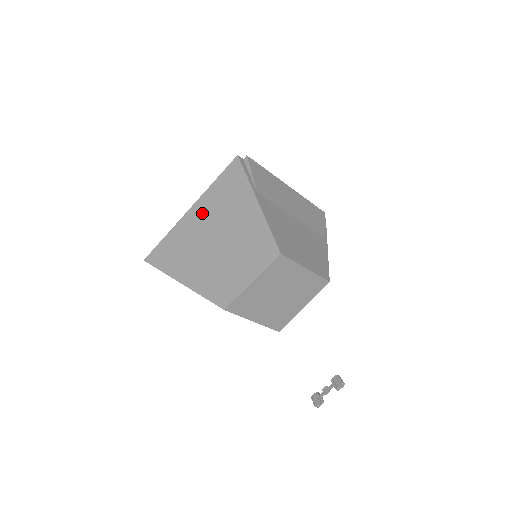
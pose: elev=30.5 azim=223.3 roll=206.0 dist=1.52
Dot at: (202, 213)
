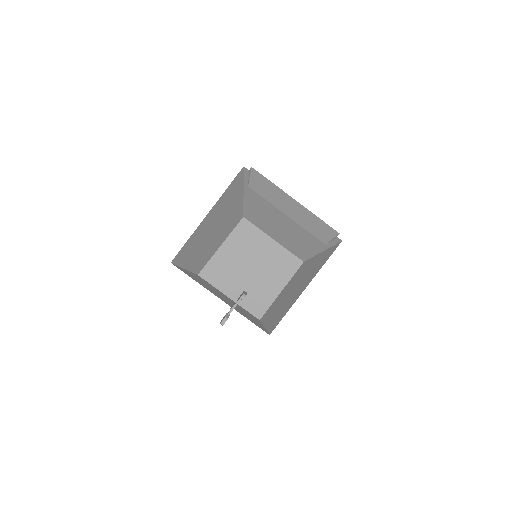
Dot at: (212, 214)
